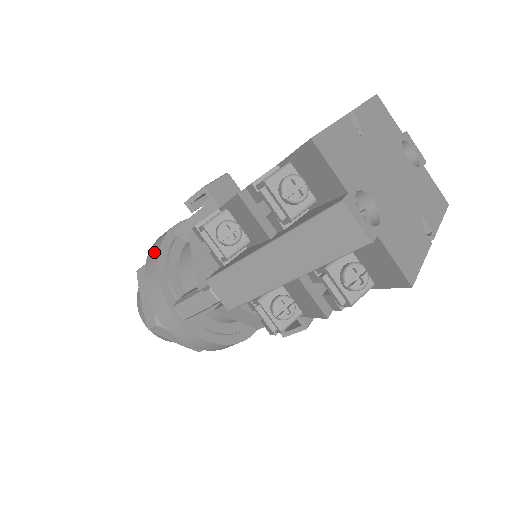
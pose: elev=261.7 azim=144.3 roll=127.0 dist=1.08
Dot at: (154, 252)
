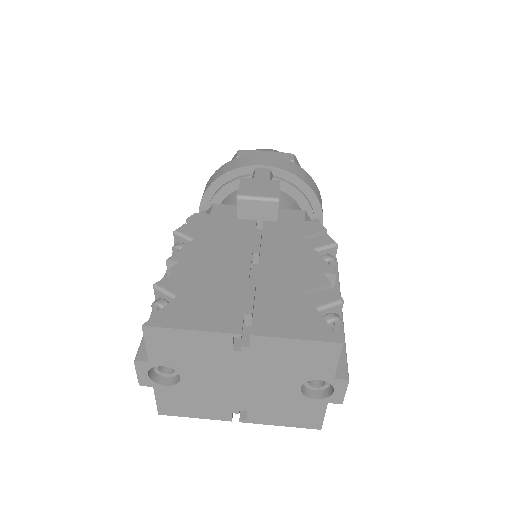
Dot at: (228, 167)
